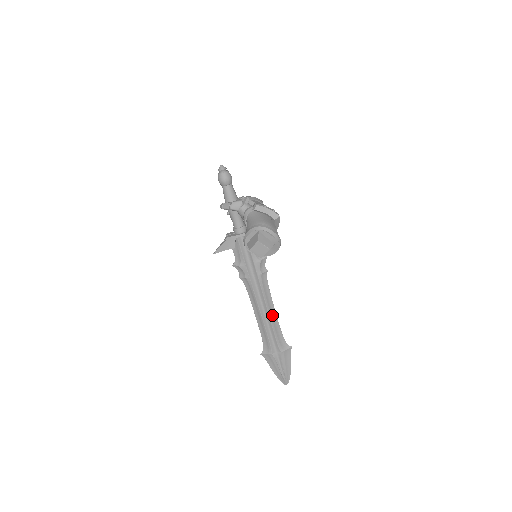
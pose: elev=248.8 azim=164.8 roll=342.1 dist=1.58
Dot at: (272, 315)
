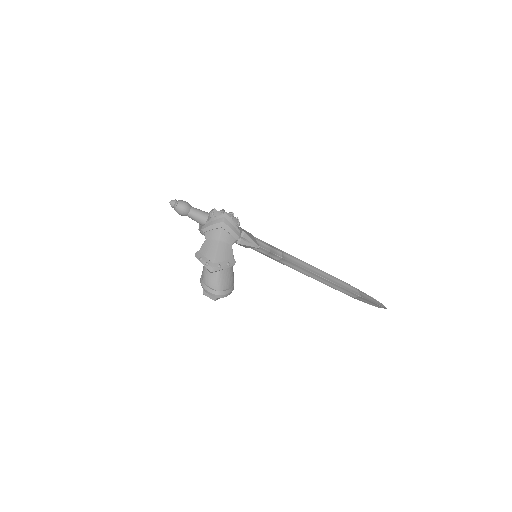
Dot at: (319, 279)
